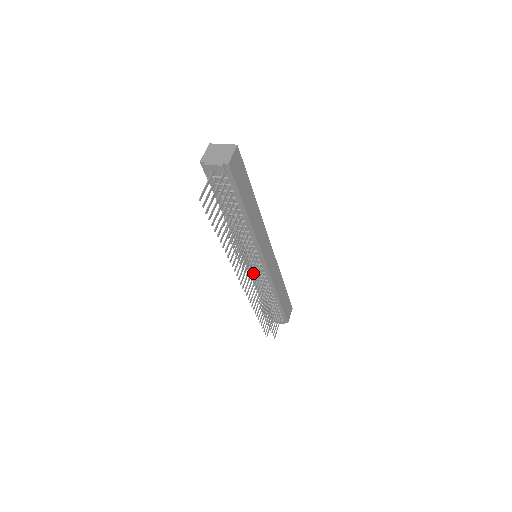
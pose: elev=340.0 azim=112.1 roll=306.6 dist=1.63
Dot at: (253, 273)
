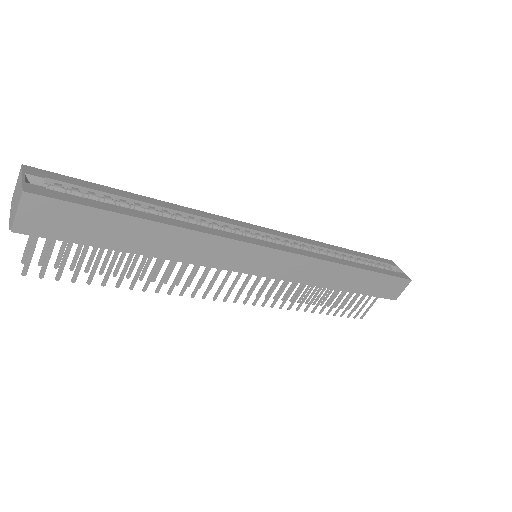
Dot at: occluded
